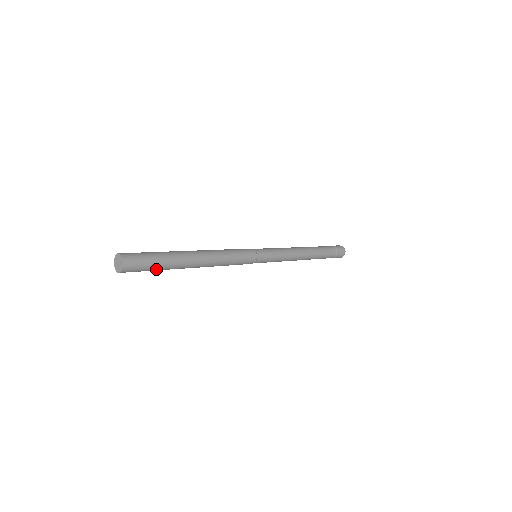
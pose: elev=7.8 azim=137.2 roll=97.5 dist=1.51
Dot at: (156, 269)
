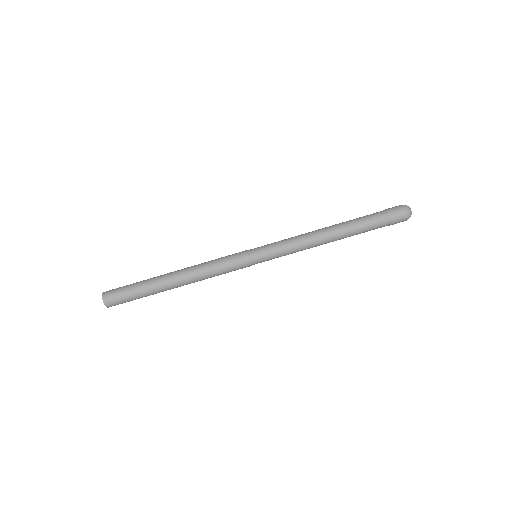
Dot at: (137, 297)
